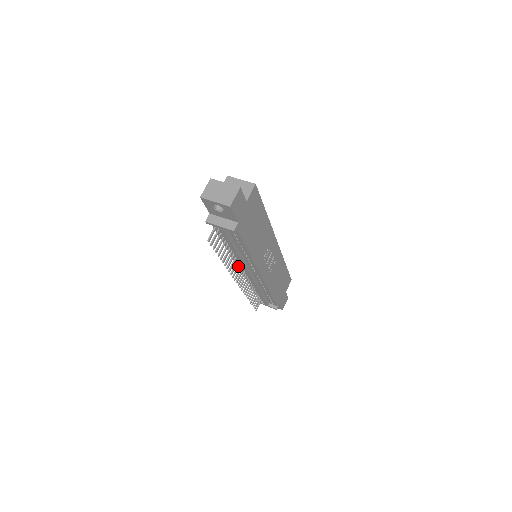
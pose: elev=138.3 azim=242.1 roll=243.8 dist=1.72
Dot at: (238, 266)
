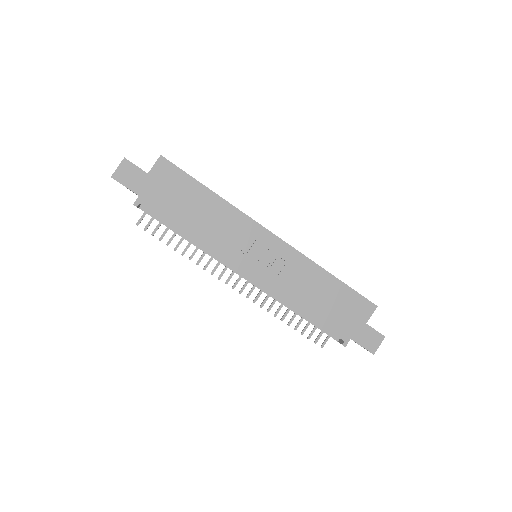
Dot at: occluded
